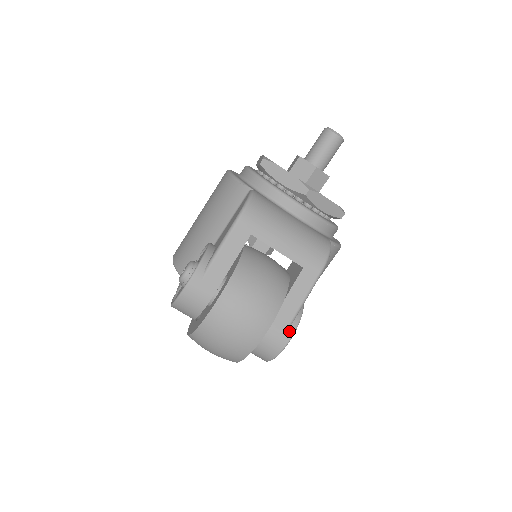
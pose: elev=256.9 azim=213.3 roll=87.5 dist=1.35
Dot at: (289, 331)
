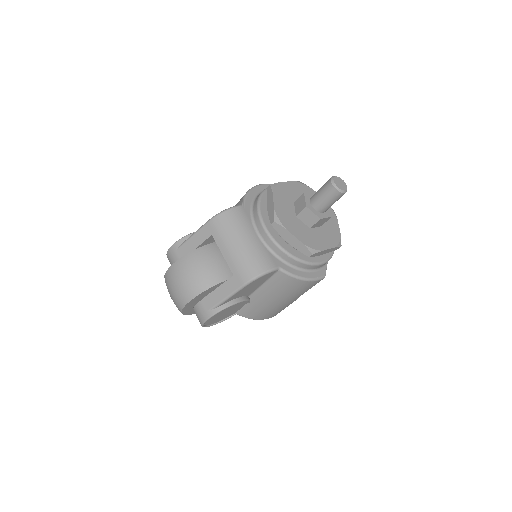
Dot at: (209, 313)
